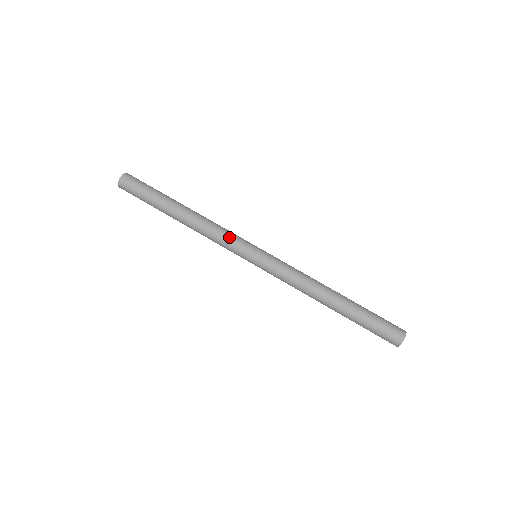
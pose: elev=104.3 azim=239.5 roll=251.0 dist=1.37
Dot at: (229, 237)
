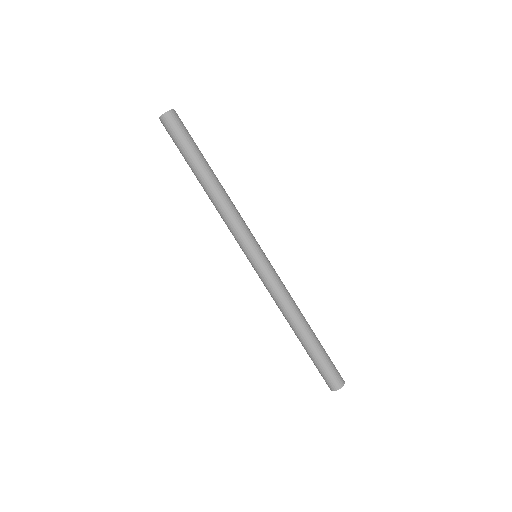
Dot at: (243, 227)
